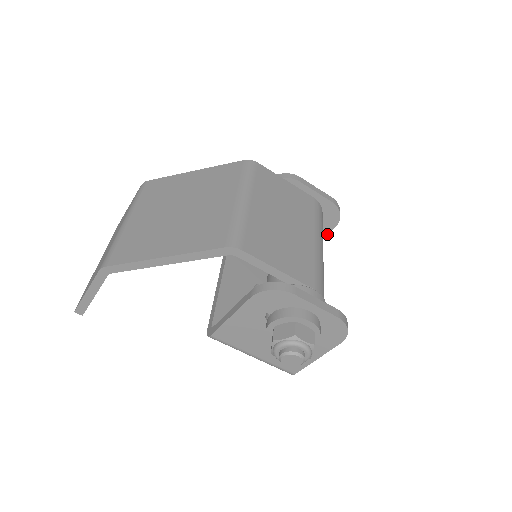
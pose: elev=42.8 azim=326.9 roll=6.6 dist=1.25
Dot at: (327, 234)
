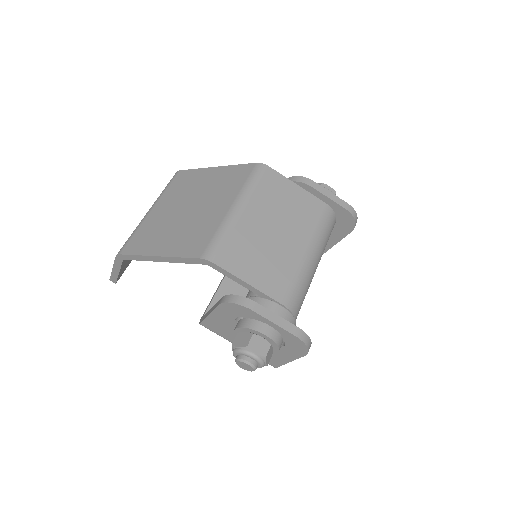
Dot at: (345, 236)
